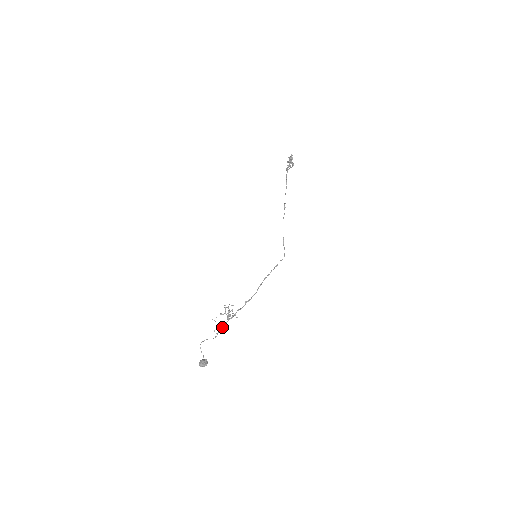
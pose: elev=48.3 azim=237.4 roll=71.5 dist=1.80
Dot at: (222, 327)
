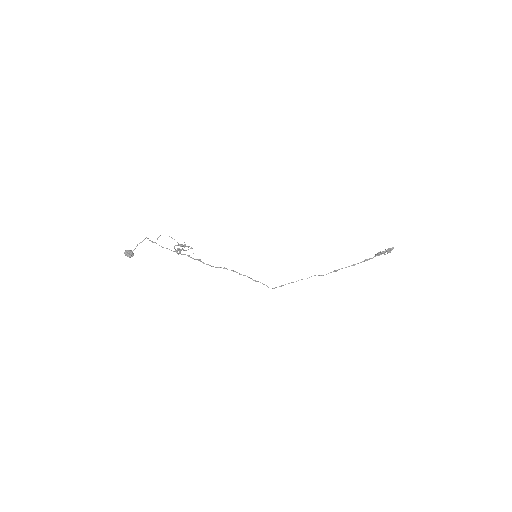
Dot at: occluded
